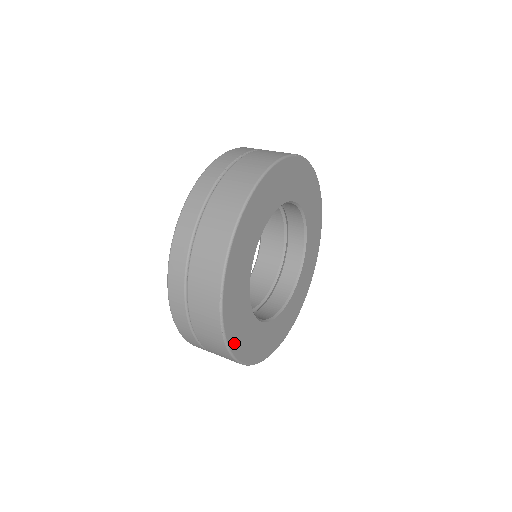
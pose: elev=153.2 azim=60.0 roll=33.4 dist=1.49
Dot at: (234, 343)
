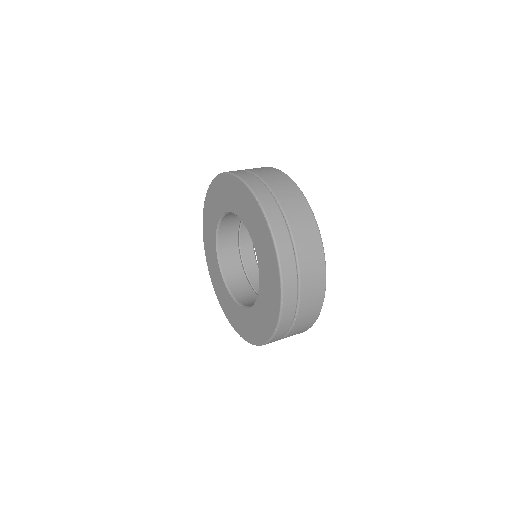
Dot at: occluded
